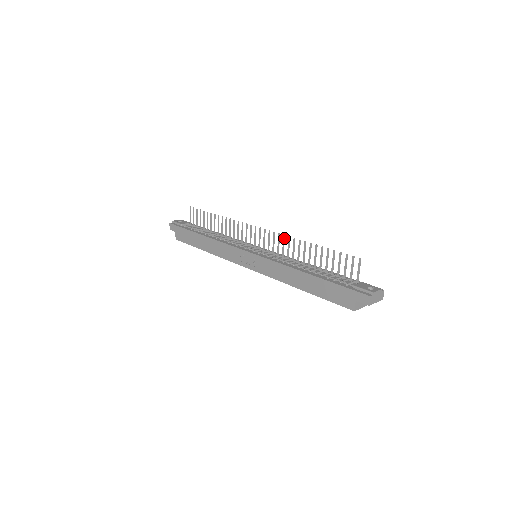
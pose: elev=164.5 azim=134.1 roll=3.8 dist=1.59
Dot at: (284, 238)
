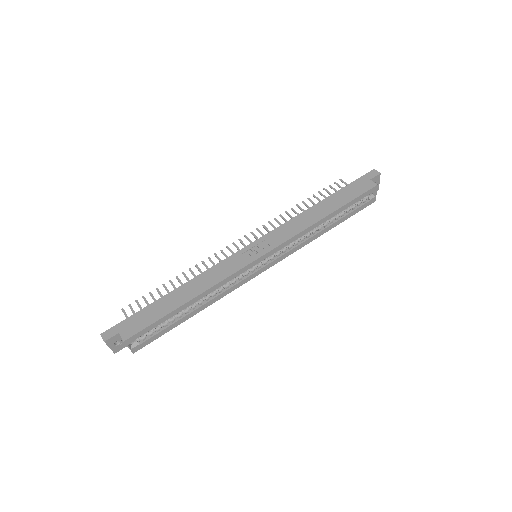
Dot at: (270, 223)
